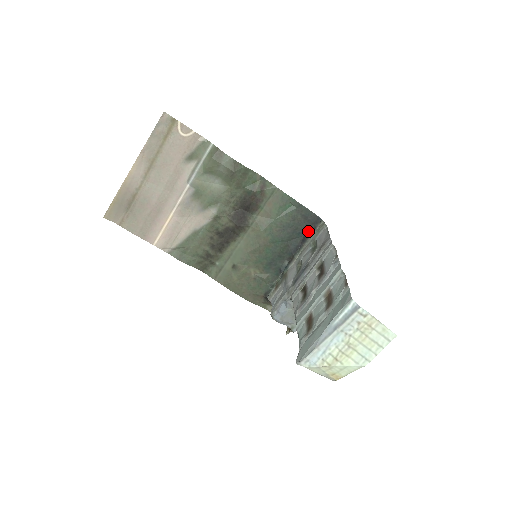
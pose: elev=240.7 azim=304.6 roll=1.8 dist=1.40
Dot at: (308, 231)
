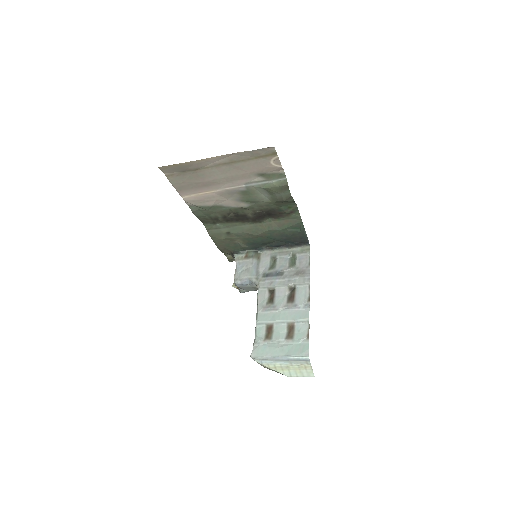
Dot at: (295, 243)
